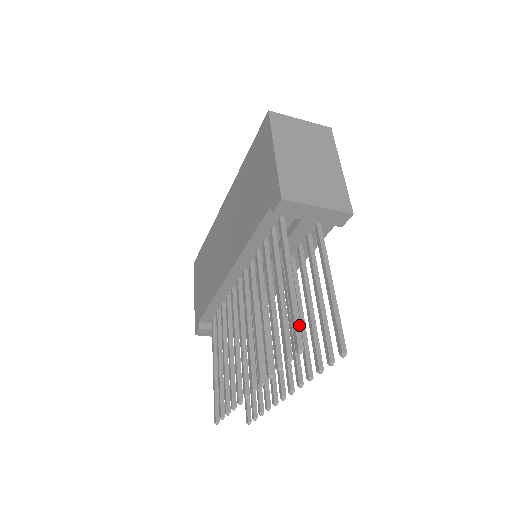
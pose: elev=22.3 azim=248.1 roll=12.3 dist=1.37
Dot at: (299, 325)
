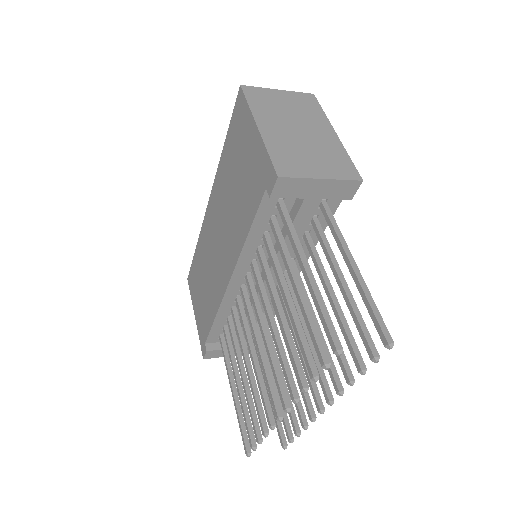
Dot at: (330, 321)
